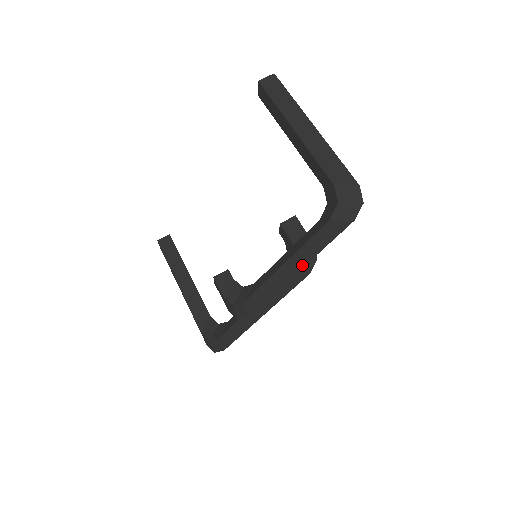
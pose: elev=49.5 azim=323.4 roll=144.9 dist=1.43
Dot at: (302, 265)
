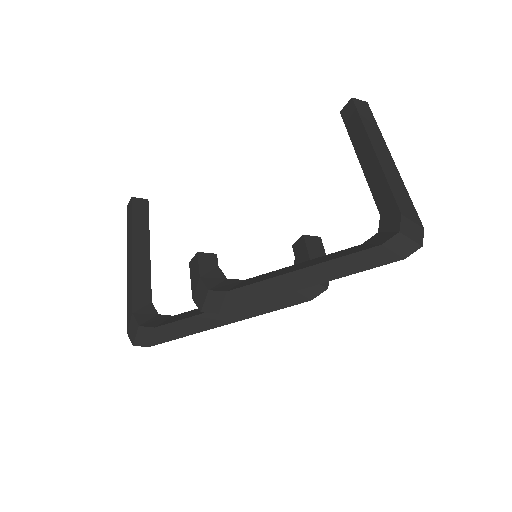
Dot at: (320, 281)
